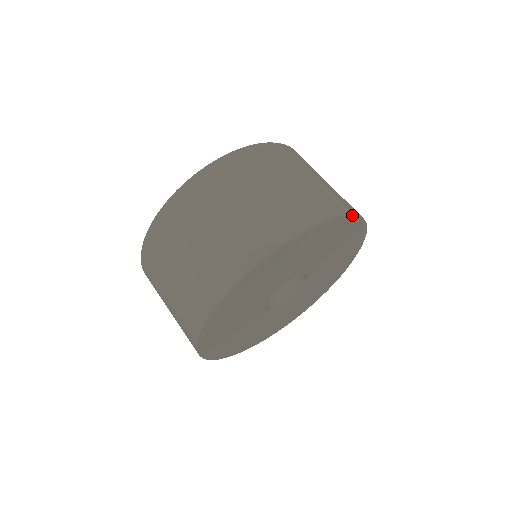
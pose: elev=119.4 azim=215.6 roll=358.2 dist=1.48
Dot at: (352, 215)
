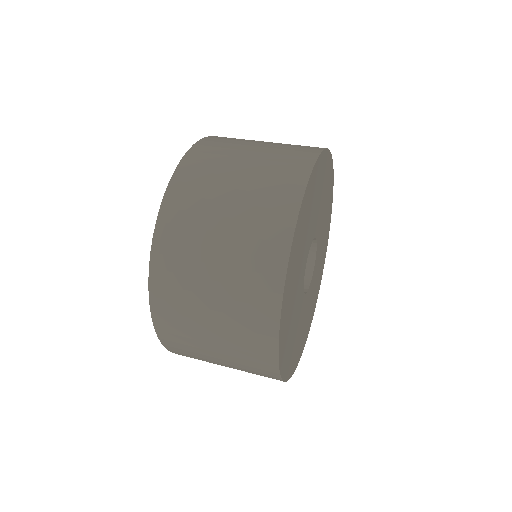
Dot at: occluded
